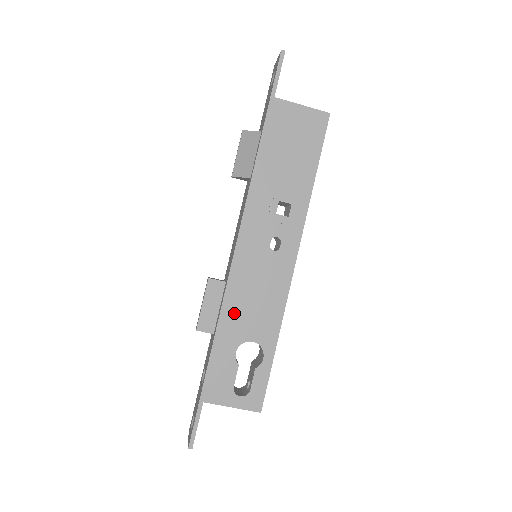
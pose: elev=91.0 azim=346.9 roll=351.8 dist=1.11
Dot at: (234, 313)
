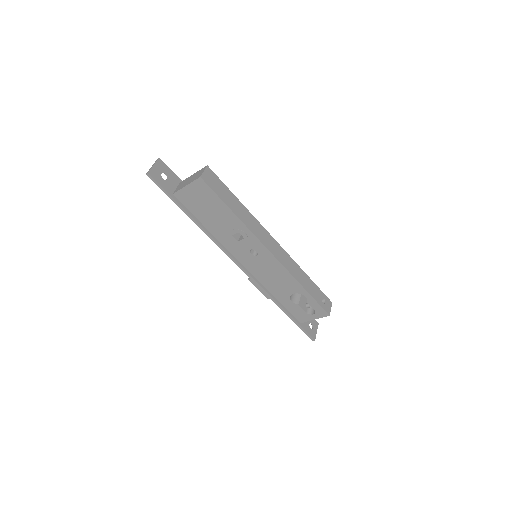
Dot at: (272, 288)
